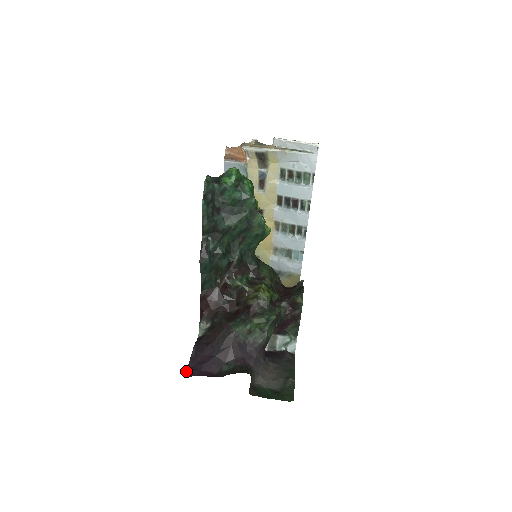
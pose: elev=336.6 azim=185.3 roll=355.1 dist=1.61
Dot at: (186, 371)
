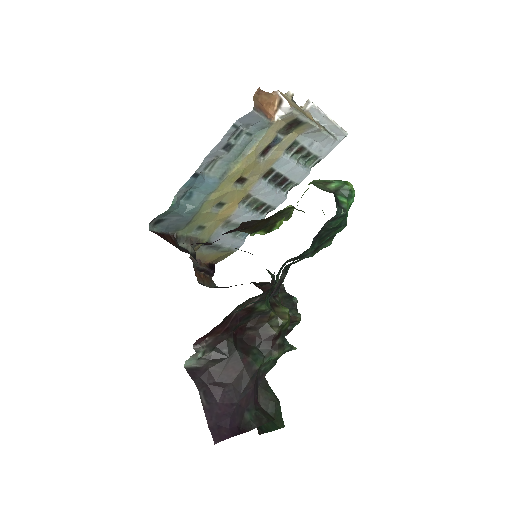
Dot at: (211, 433)
